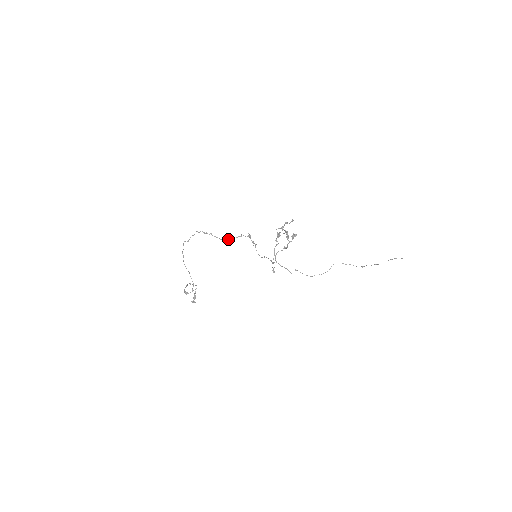
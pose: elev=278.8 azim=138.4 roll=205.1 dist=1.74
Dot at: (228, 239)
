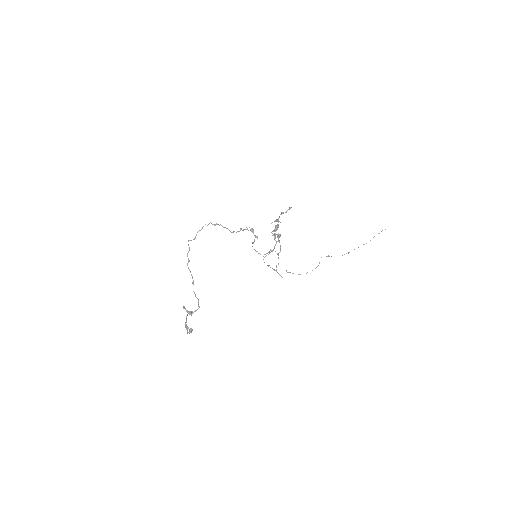
Dot at: occluded
